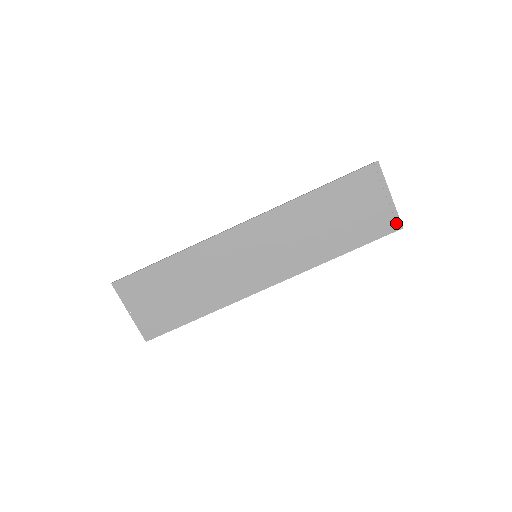
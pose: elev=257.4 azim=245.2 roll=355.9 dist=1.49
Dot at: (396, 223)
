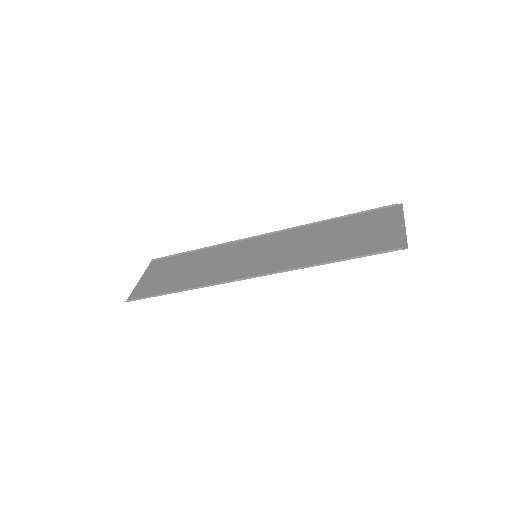
Dot at: (398, 209)
